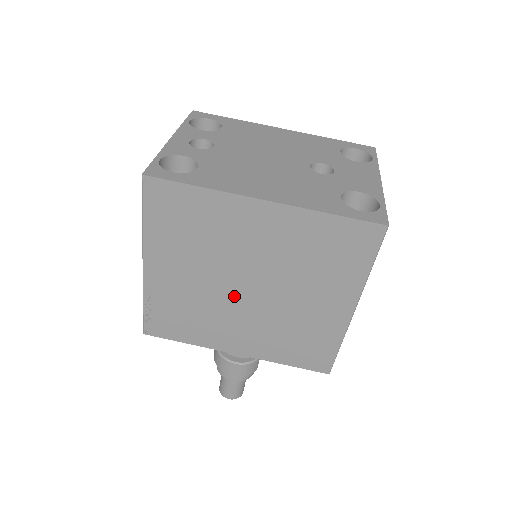
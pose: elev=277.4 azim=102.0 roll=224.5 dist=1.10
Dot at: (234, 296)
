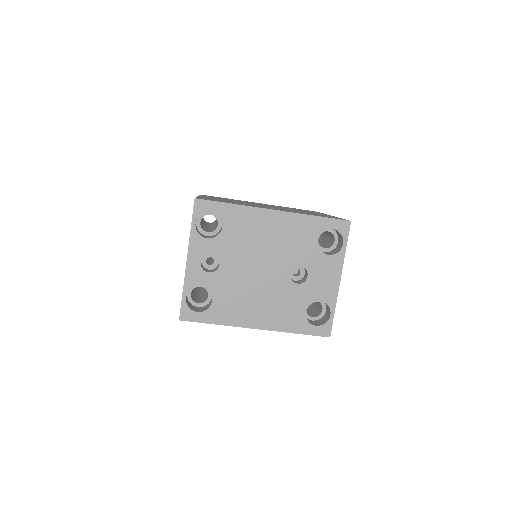
Dot at: occluded
